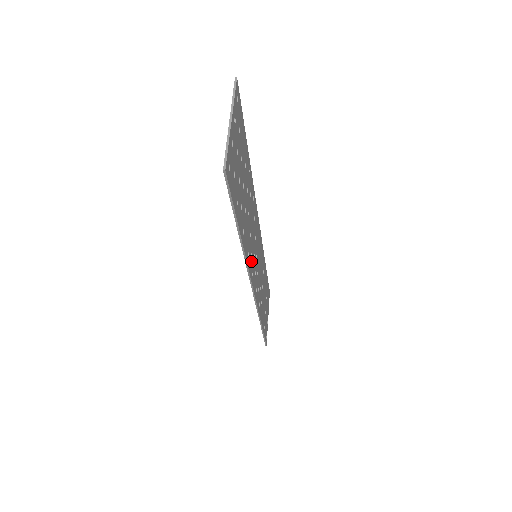
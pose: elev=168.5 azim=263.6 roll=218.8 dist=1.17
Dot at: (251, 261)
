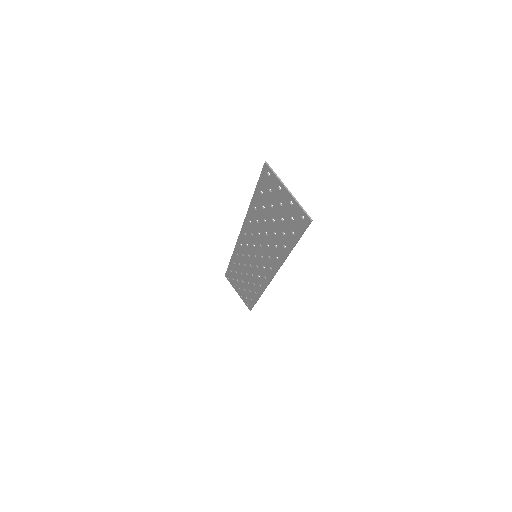
Dot at: (272, 260)
